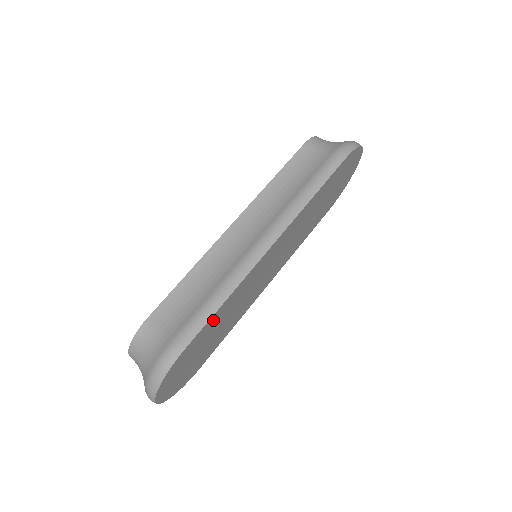
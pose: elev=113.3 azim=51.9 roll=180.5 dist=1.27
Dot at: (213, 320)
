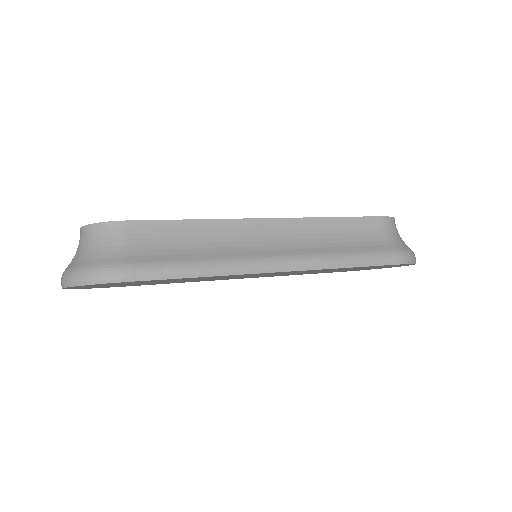
Dot at: (176, 279)
